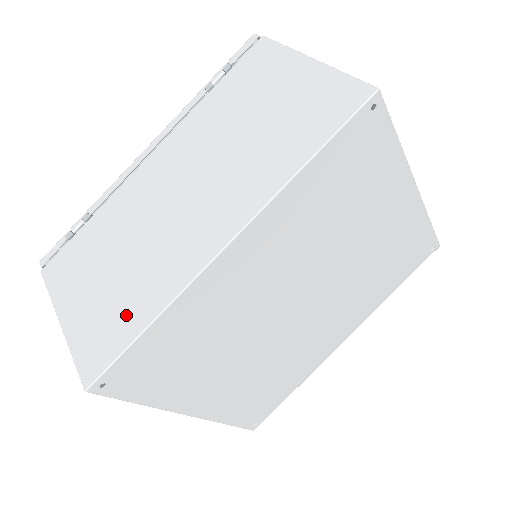
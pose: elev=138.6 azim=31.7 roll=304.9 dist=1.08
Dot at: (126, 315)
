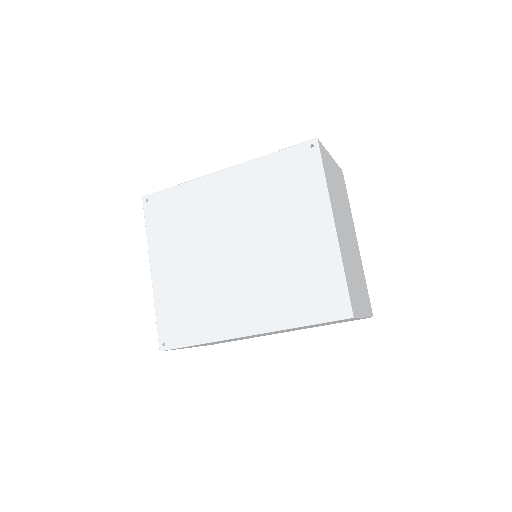
Dot at: occluded
